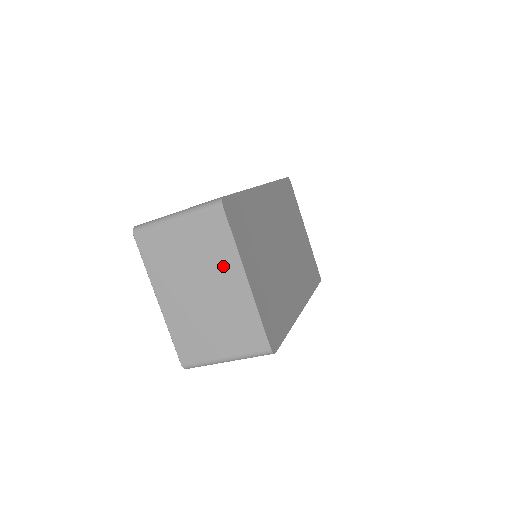
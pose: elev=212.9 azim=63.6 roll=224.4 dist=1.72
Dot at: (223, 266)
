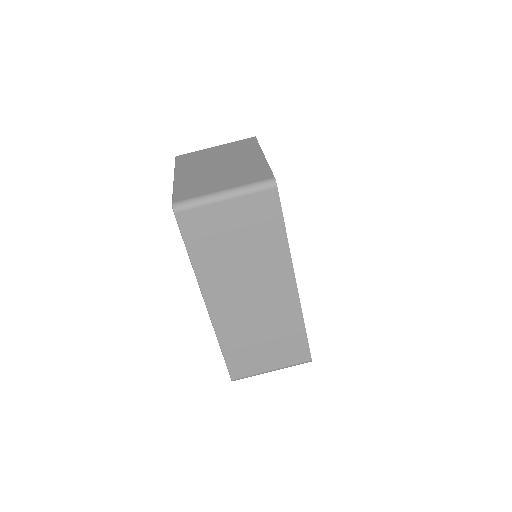
Dot at: (245, 154)
